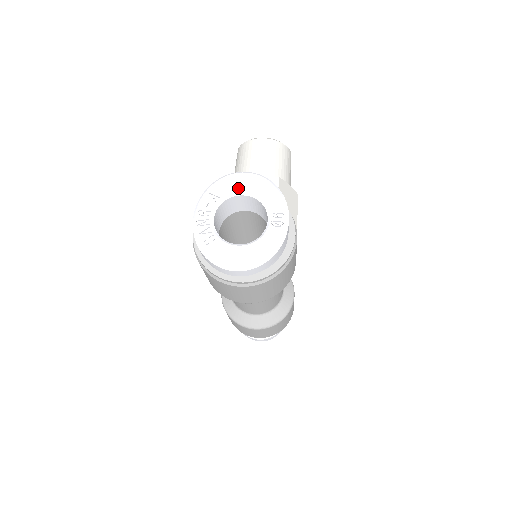
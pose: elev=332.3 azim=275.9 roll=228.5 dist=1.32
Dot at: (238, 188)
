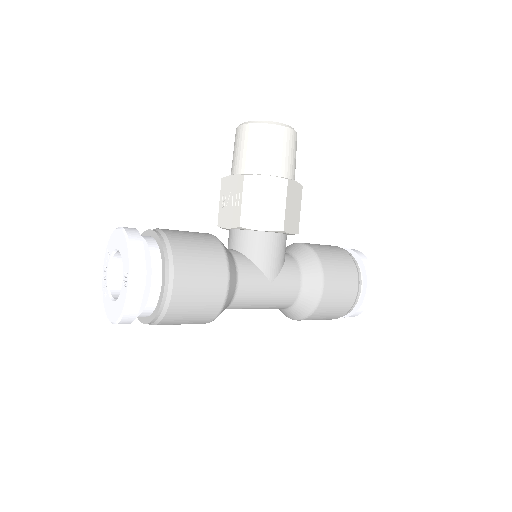
Dot at: (115, 245)
